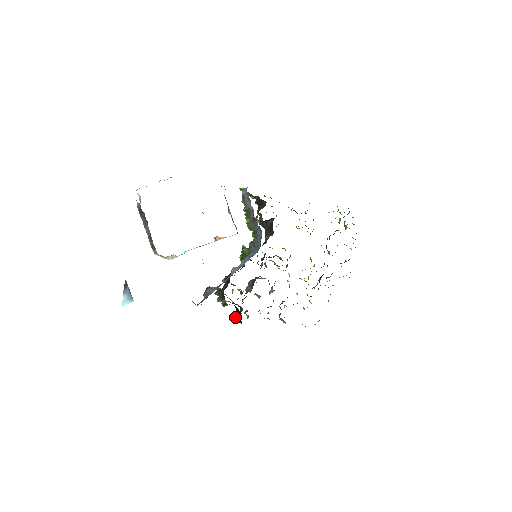
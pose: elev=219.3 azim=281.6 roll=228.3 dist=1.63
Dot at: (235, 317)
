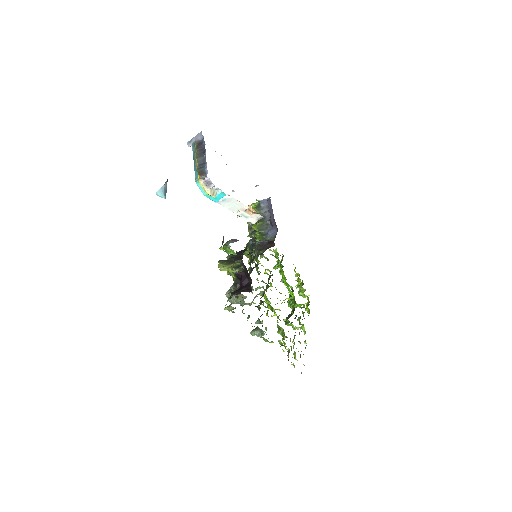
Dot at: (235, 291)
